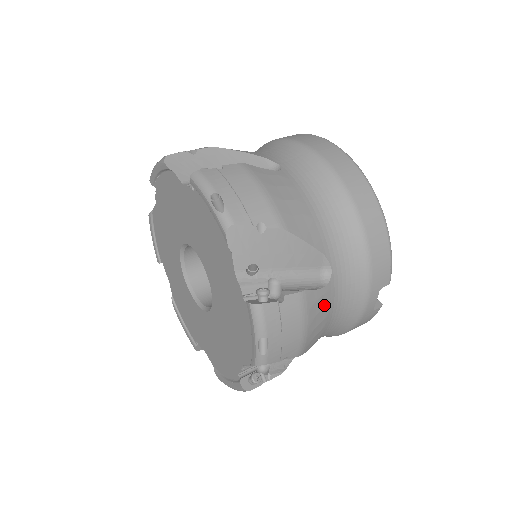
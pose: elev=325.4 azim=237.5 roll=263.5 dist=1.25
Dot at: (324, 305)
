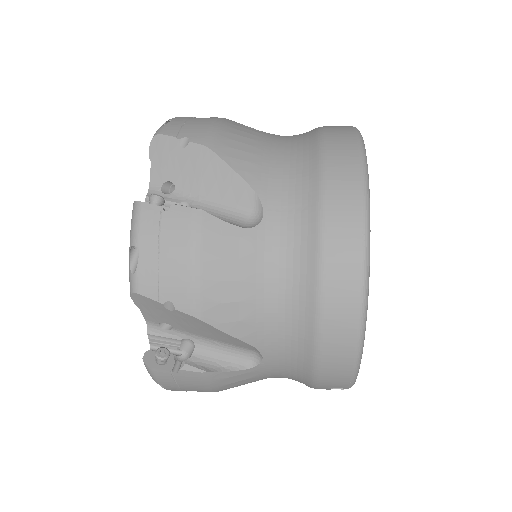
Dot at: (246, 378)
